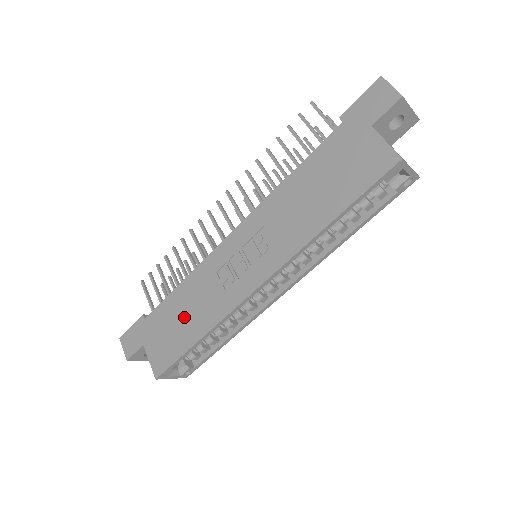
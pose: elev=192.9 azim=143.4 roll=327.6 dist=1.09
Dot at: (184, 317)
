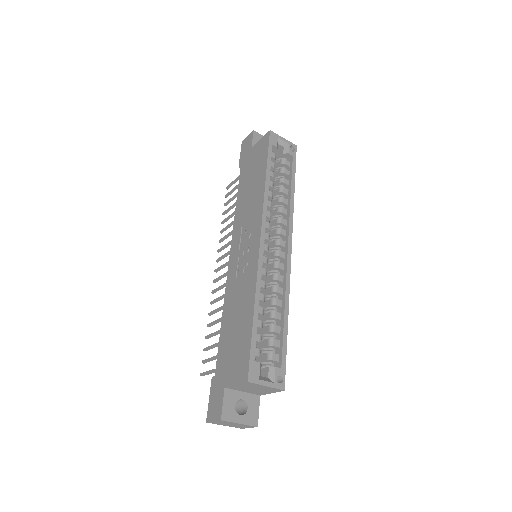
Dot at: (236, 323)
